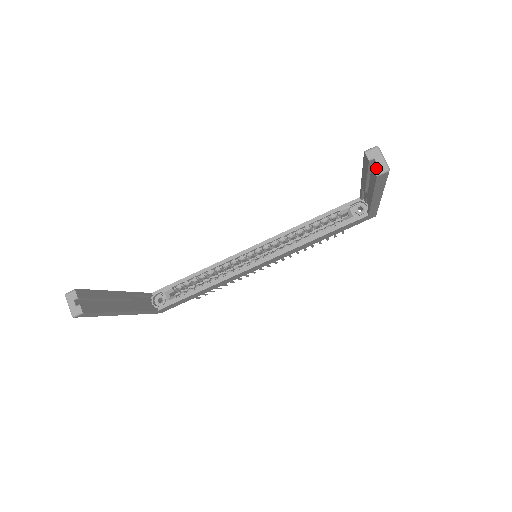
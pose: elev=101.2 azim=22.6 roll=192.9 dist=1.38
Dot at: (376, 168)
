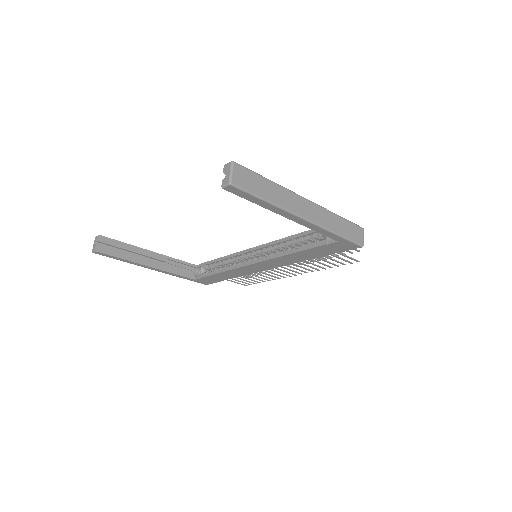
Dot at: (223, 180)
